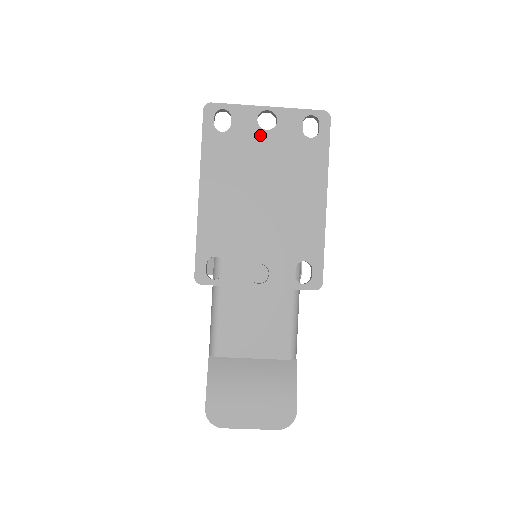
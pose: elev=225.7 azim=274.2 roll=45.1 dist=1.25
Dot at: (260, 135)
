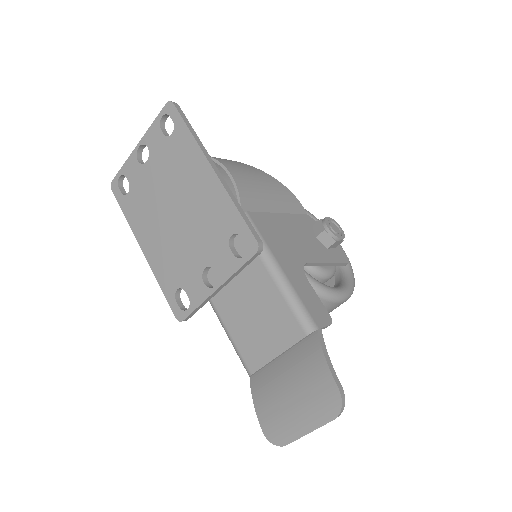
Dot at: (146, 170)
